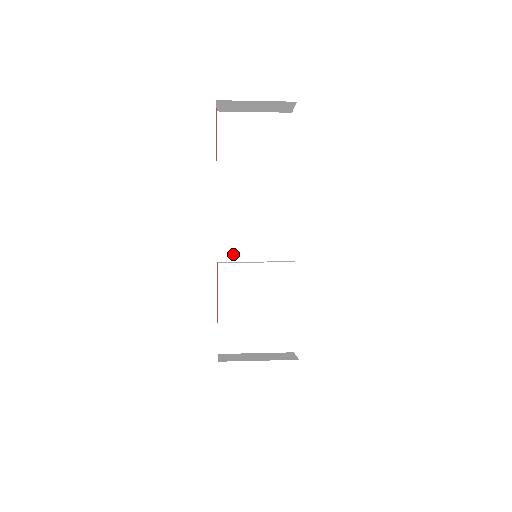
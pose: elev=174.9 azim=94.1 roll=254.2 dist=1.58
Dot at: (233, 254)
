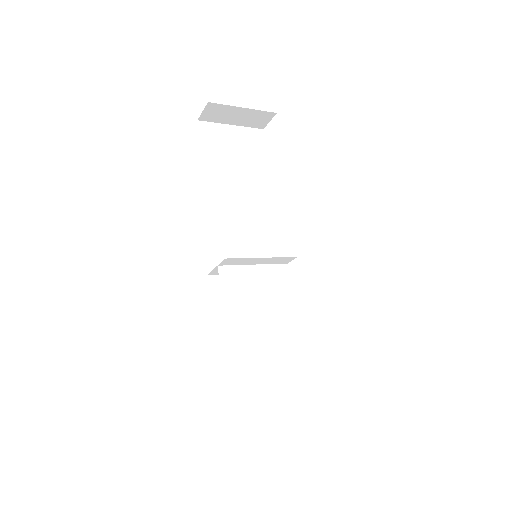
Dot at: (239, 250)
